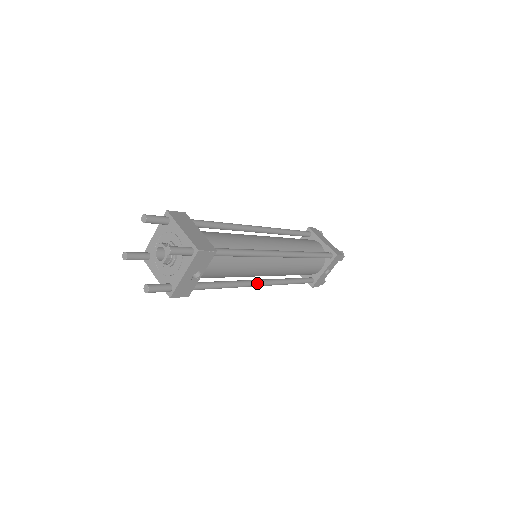
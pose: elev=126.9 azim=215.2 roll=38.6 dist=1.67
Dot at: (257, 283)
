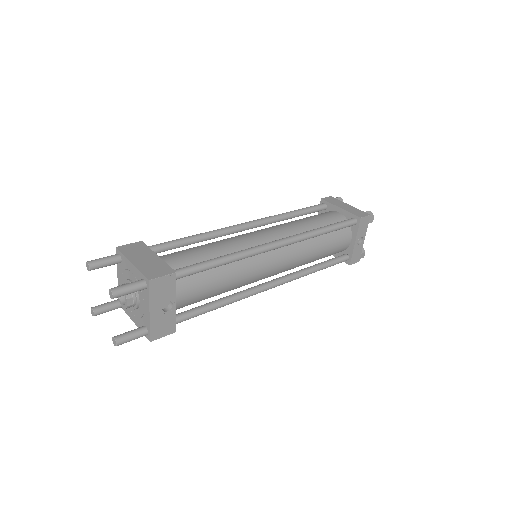
Dot at: (266, 286)
